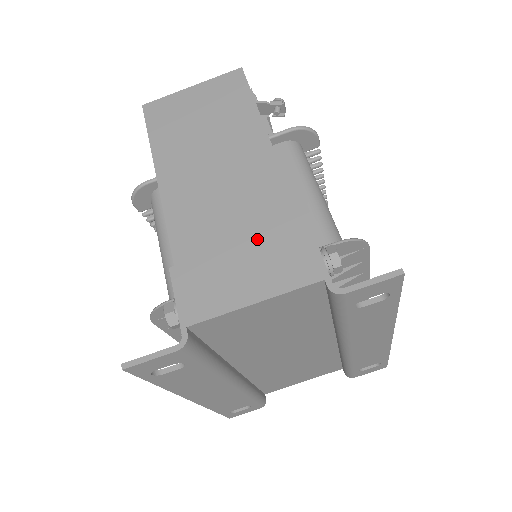
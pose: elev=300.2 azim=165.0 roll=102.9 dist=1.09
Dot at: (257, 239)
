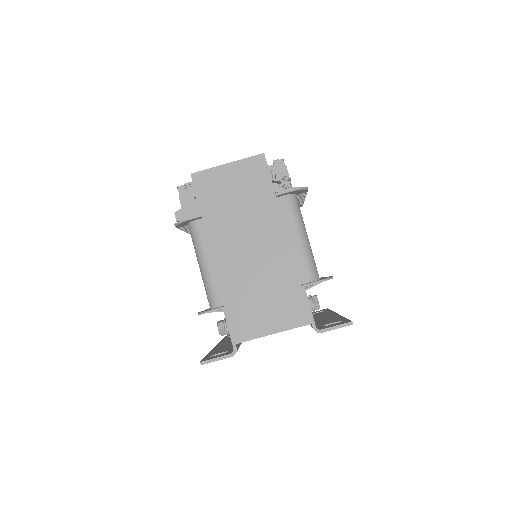
Dot at: (275, 294)
